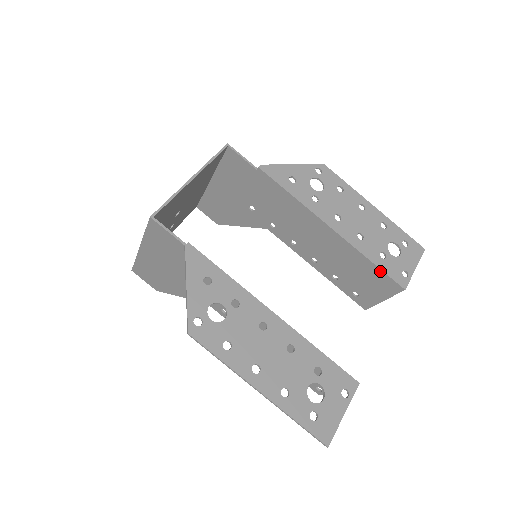
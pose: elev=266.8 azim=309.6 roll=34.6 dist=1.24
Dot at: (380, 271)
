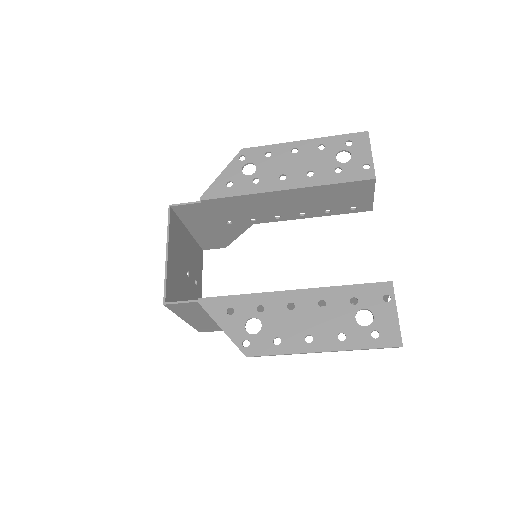
Dot at: (346, 184)
